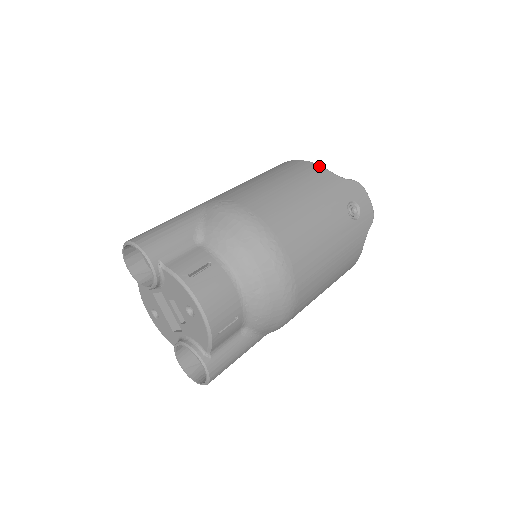
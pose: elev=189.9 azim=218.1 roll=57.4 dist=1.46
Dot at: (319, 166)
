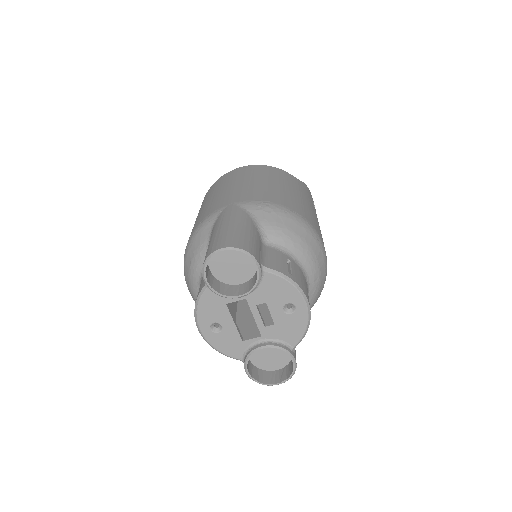
Dot at: (282, 170)
